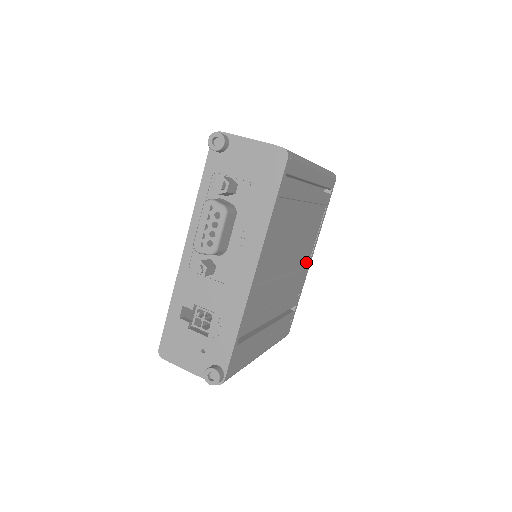
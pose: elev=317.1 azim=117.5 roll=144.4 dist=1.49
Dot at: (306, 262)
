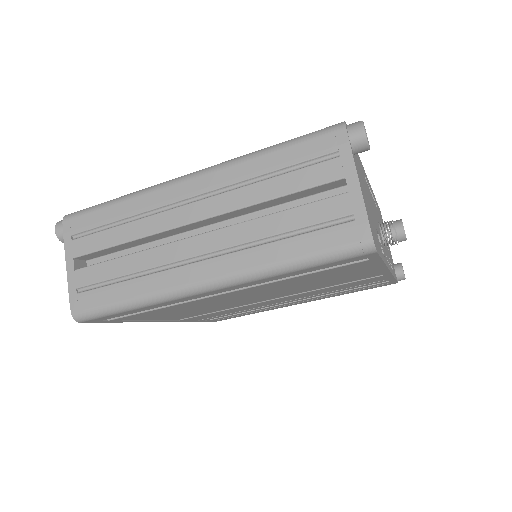
Dot at: (365, 276)
